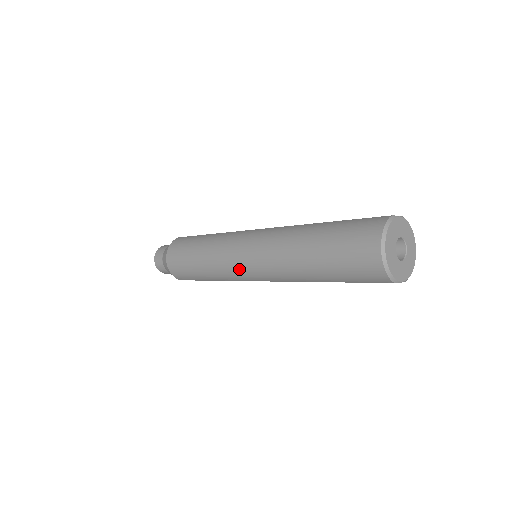
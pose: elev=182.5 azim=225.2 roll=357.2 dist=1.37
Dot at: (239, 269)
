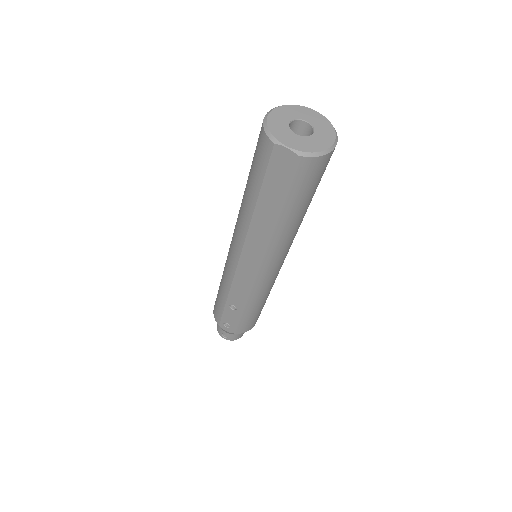
Dot at: (229, 253)
